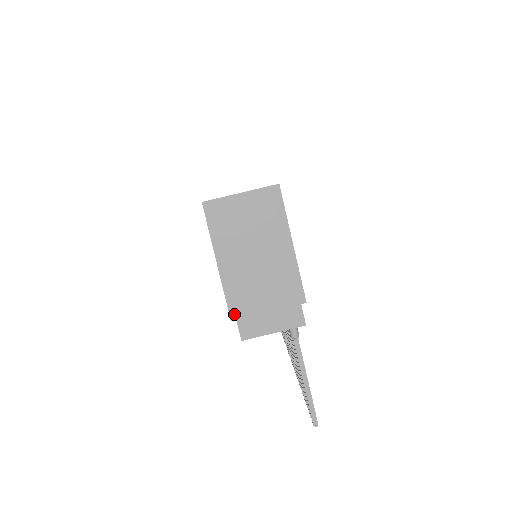
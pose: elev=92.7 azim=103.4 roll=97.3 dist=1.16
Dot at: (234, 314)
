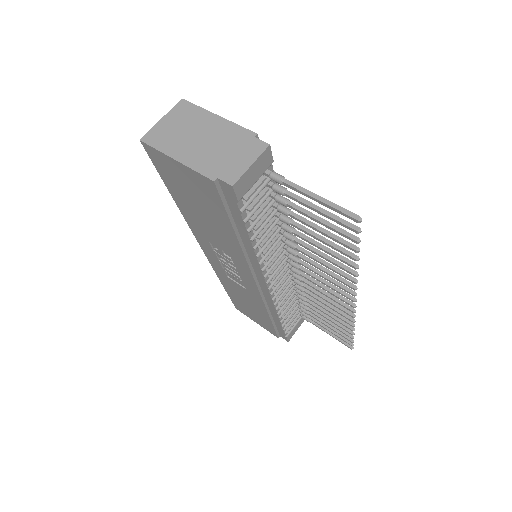
Dot at: (213, 176)
